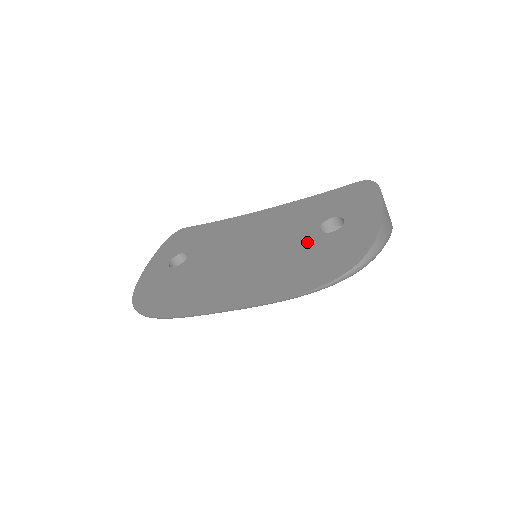
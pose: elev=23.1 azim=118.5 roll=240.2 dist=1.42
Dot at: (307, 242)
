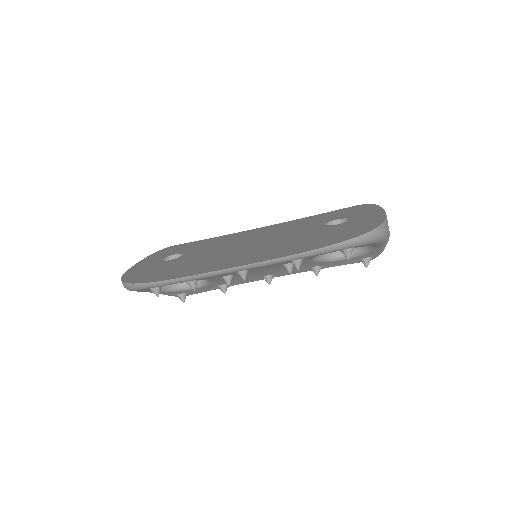
Dot at: (315, 230)
